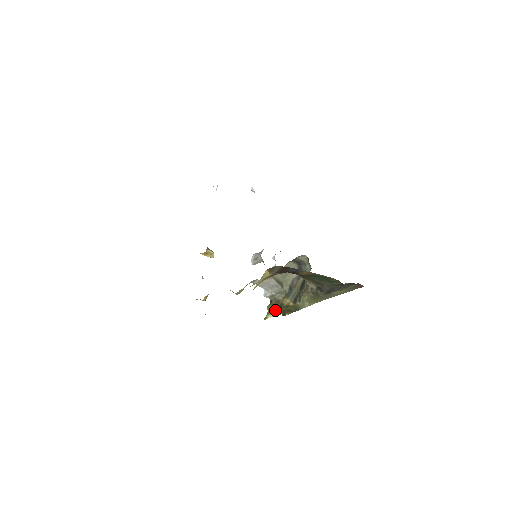
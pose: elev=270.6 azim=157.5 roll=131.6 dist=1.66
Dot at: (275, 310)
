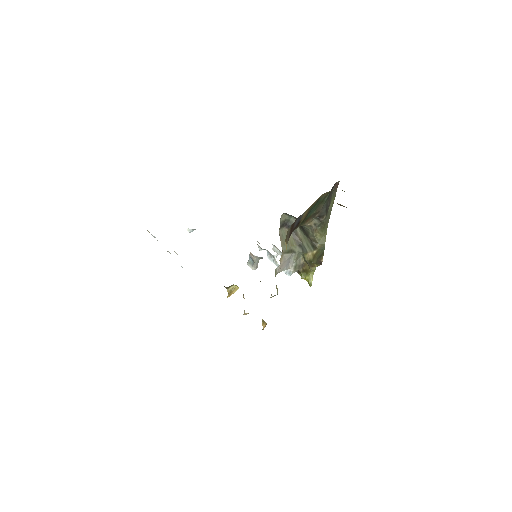
Dot at: (309, 272)
